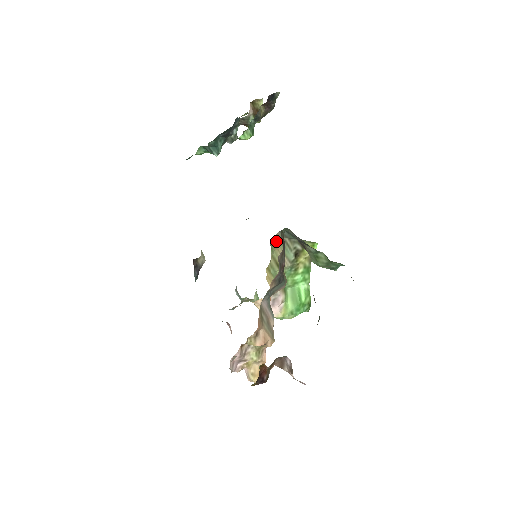
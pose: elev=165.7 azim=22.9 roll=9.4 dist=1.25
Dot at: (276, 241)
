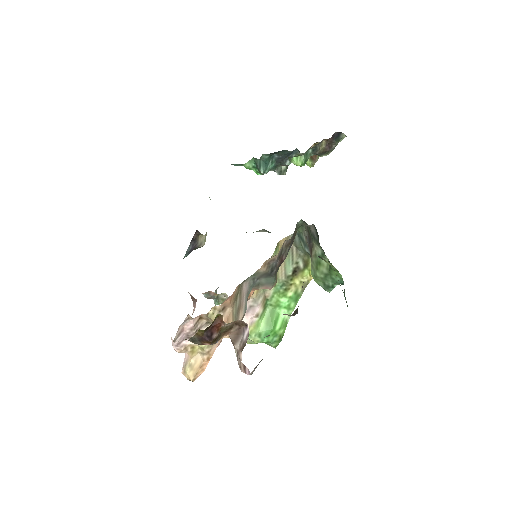
Dot at: occluded
